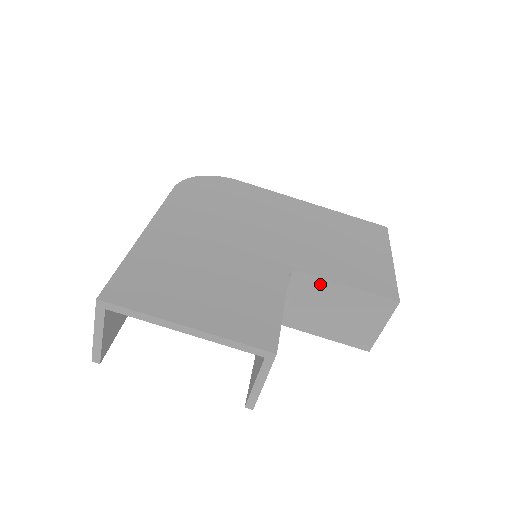
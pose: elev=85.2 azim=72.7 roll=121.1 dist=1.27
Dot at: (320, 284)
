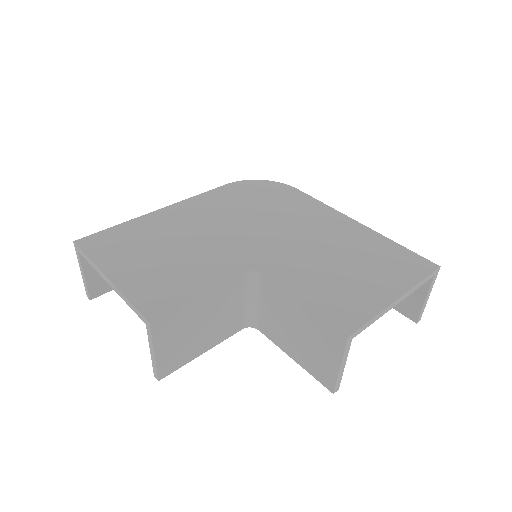
Dot at: (278, 292)
